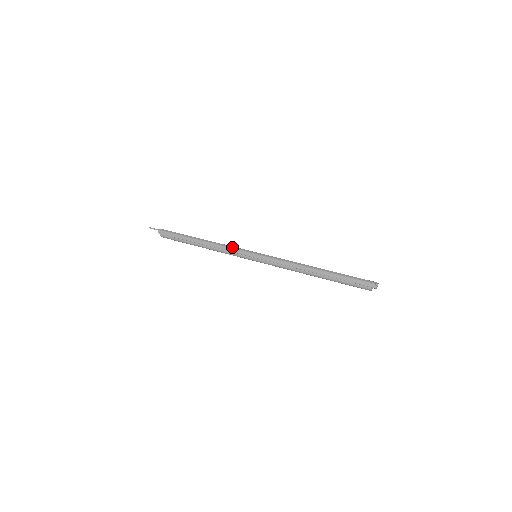
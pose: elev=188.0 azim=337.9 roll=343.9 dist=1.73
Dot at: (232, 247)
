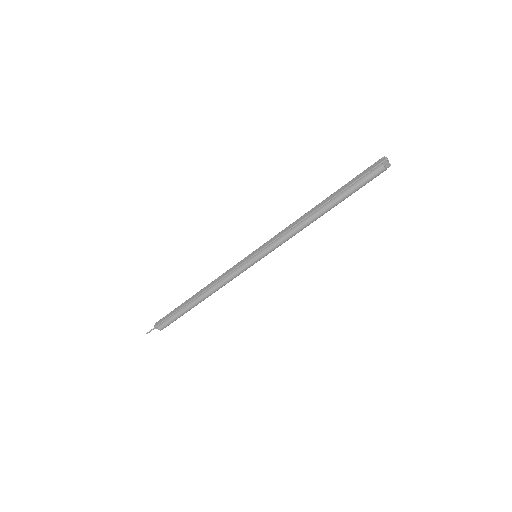
Dot at: occluded
